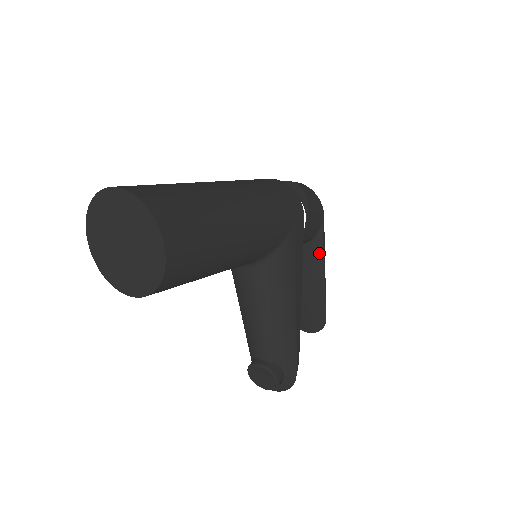
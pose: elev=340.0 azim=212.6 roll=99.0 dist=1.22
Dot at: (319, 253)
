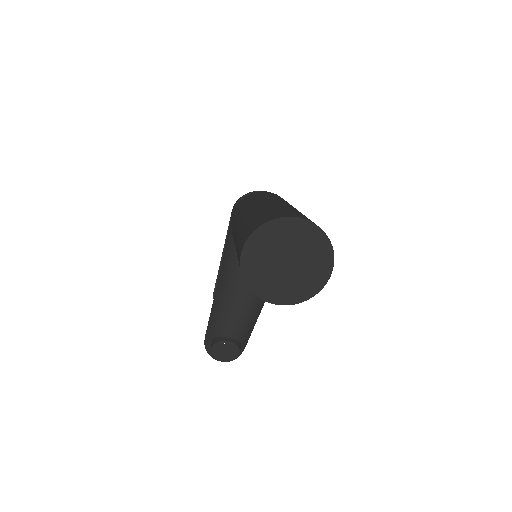
Dot at: occluded
